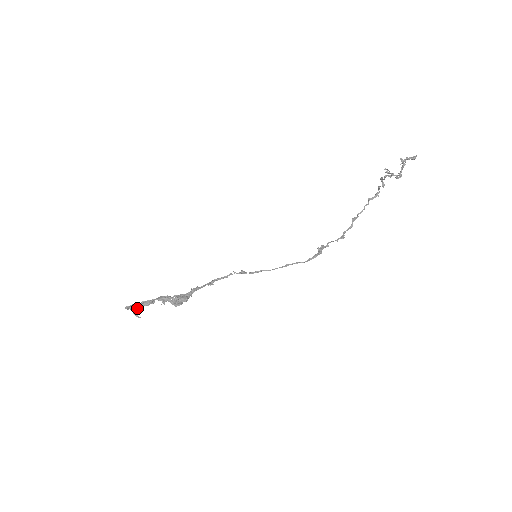
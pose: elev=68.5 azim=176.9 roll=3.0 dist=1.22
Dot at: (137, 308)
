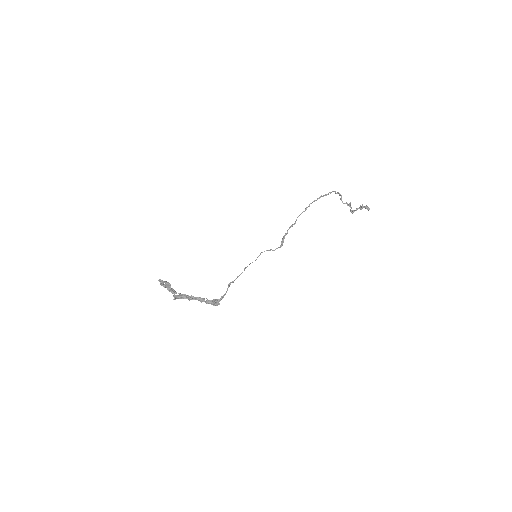
Dot at: (179, 298)
